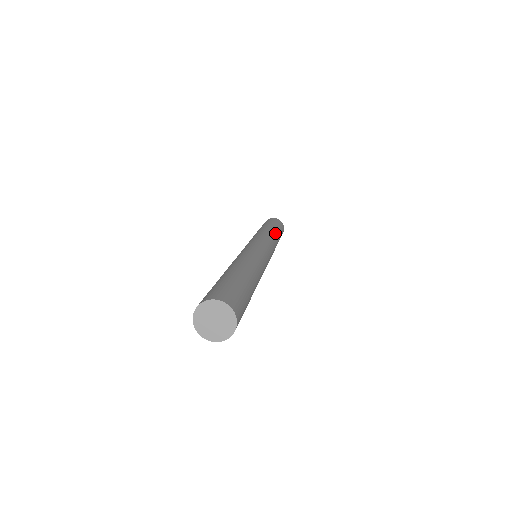
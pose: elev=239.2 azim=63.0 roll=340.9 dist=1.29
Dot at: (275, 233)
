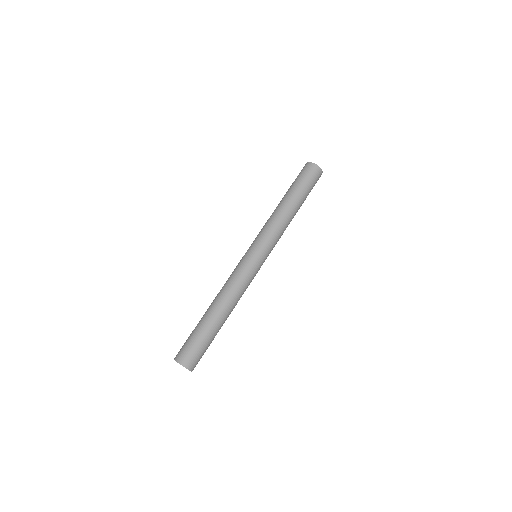
Dot at: (286, 208)
